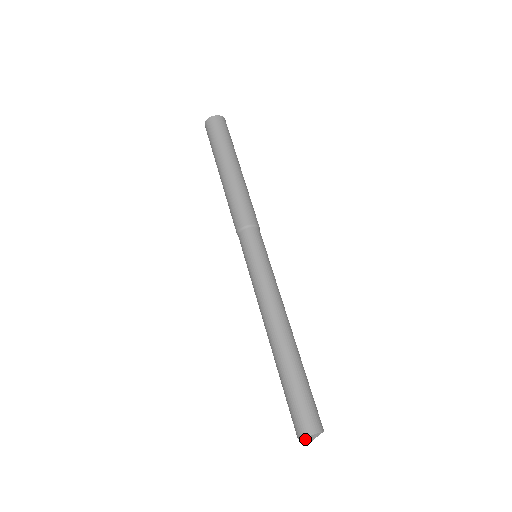
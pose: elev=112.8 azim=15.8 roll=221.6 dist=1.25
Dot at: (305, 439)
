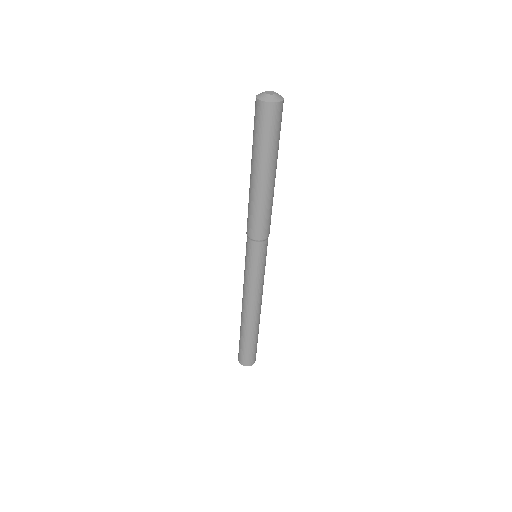
Dot at: occluded
